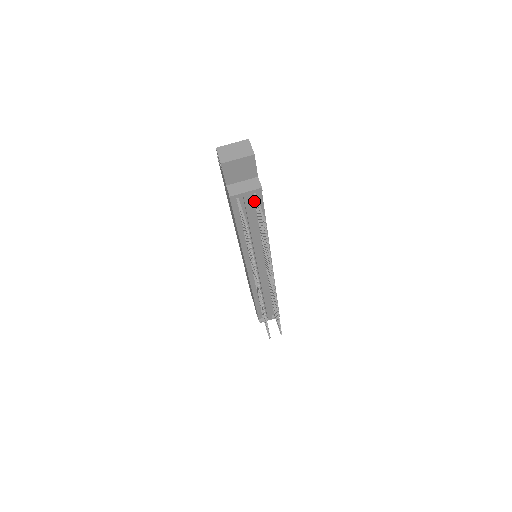
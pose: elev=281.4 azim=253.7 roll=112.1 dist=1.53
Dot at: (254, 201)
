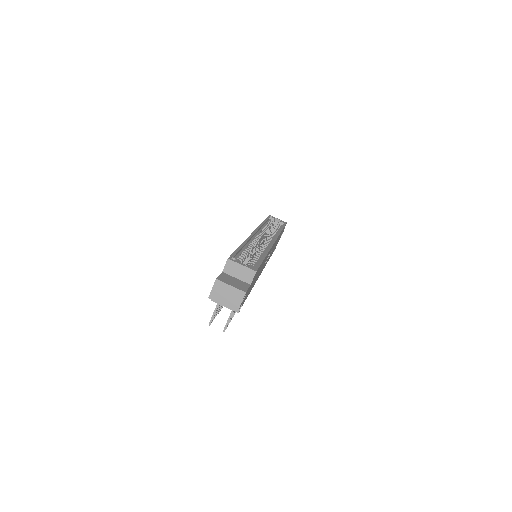
Dot at: occluded
